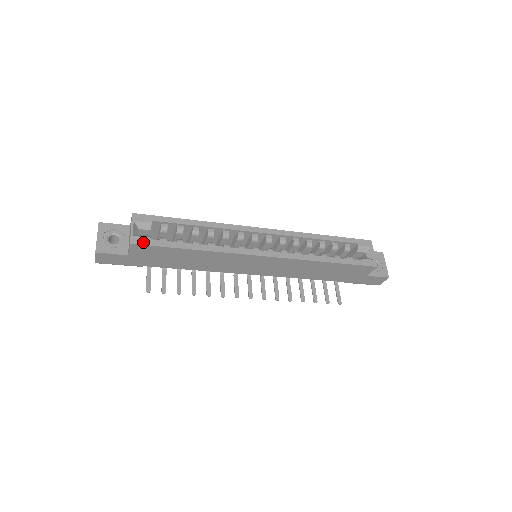
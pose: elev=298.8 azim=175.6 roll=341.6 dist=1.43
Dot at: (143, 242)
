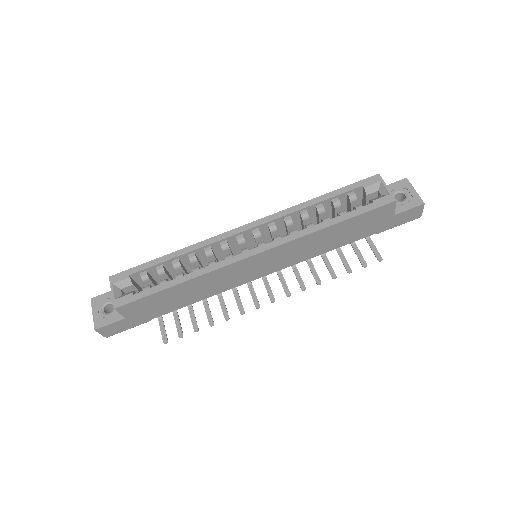
Dot at: (126, 301)
